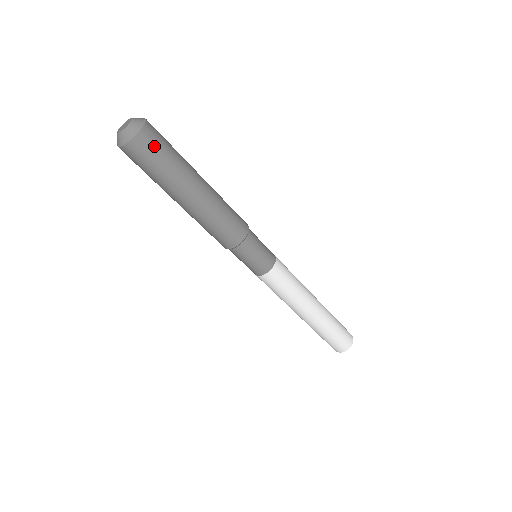
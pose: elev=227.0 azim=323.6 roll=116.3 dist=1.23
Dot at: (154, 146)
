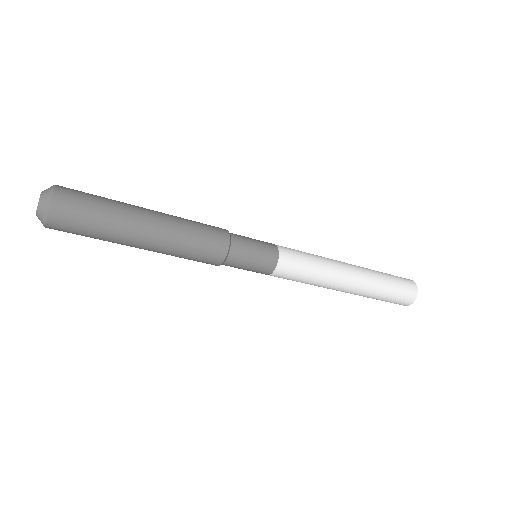
Dot at: (69, 230)
